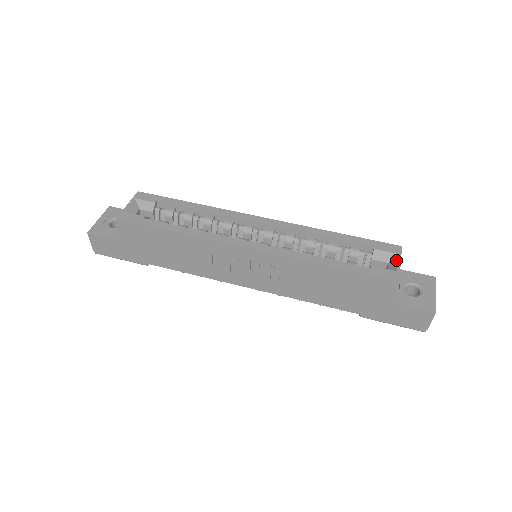
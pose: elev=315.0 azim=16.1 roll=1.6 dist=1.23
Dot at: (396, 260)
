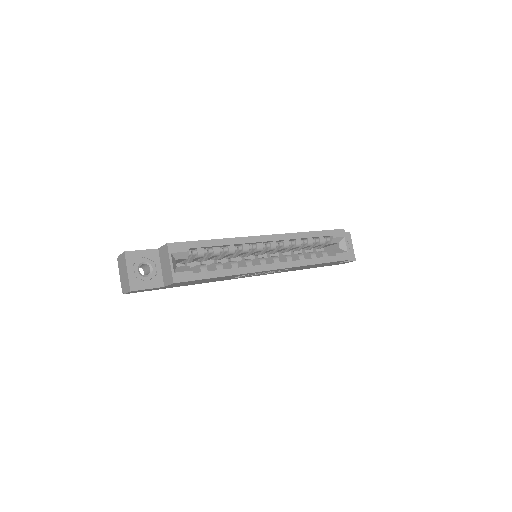
Dot at: (344, 242)
